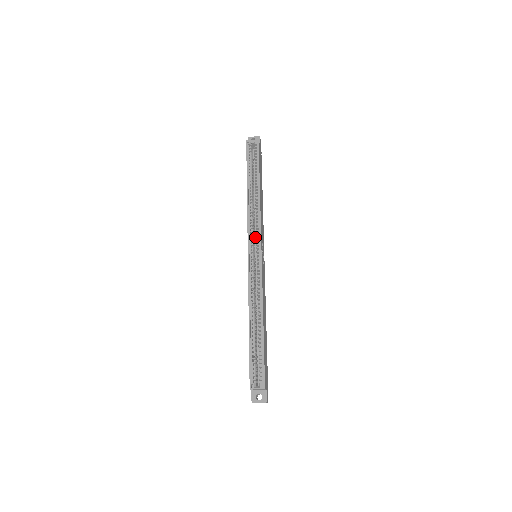
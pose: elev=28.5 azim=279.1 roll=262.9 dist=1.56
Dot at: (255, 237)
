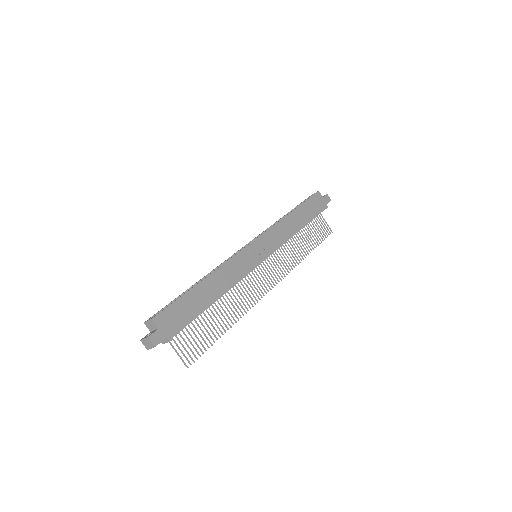
Dot at: occluded
